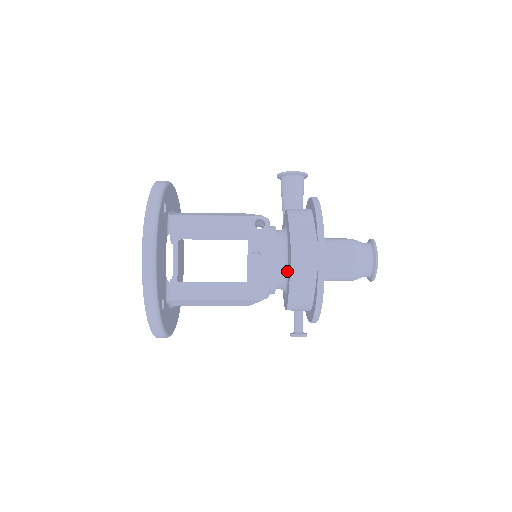
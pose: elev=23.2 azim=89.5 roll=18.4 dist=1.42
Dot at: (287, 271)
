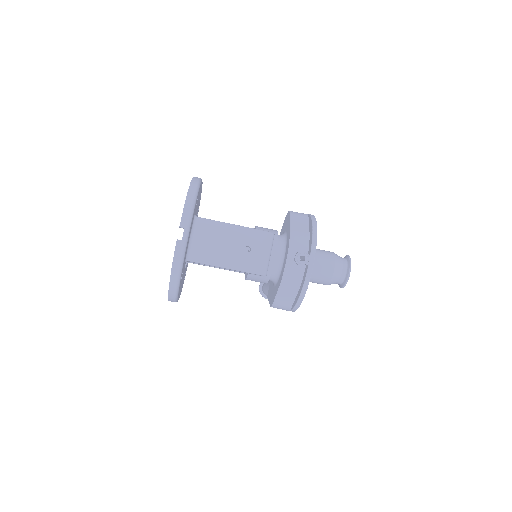
Dot at: (285, 234)
